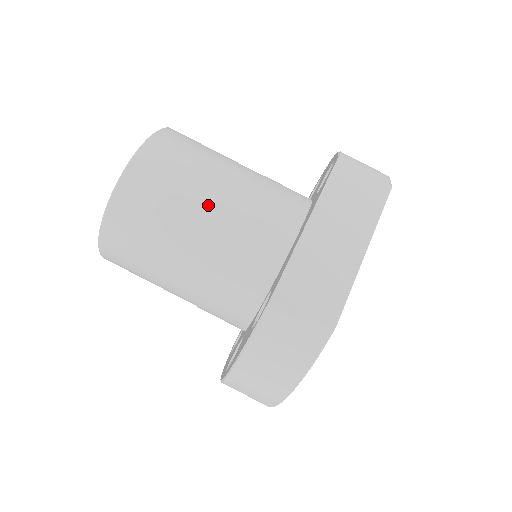
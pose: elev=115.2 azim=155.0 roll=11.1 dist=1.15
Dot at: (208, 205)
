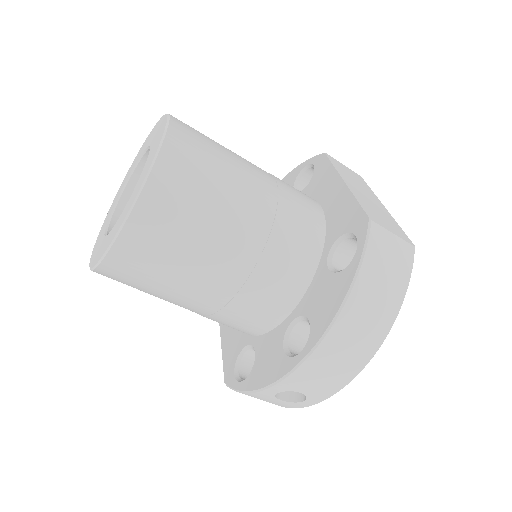
Dot at: (251, 172)
